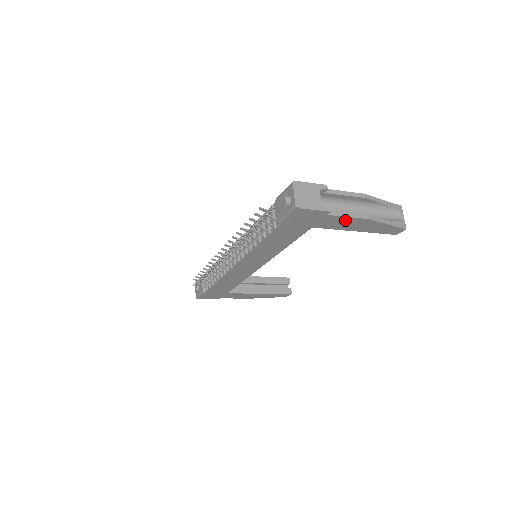
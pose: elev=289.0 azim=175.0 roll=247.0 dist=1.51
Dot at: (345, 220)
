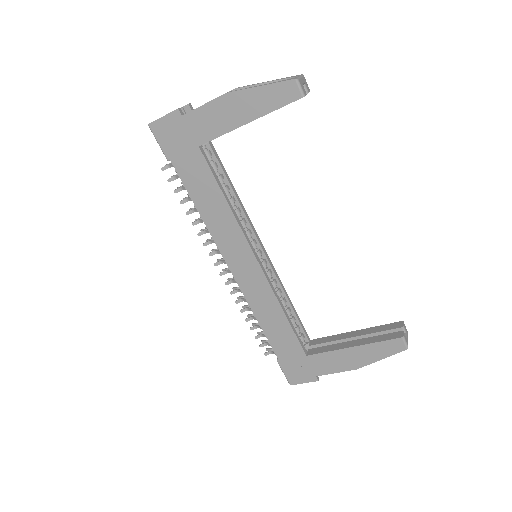
Dot at: (209, 112)
